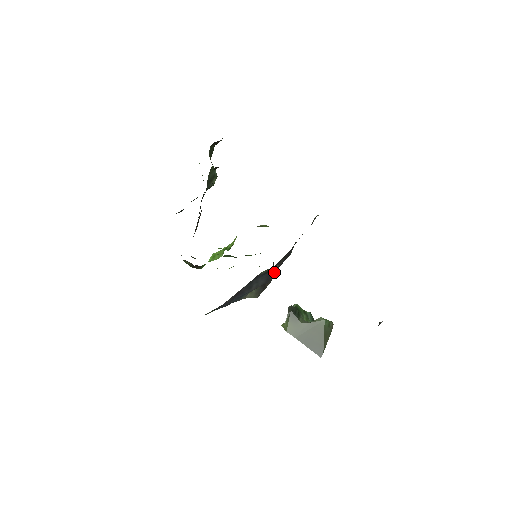
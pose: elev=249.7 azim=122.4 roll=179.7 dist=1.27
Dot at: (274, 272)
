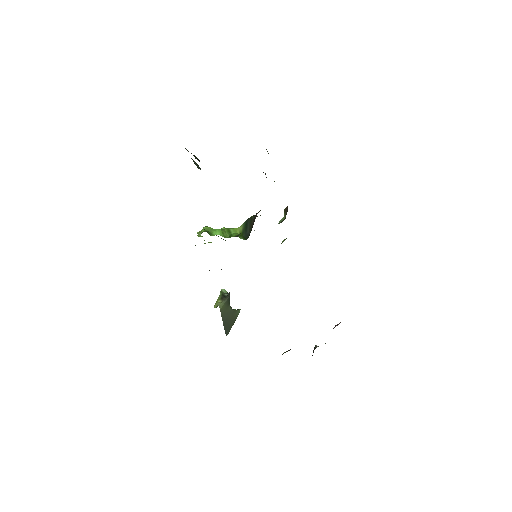
Dot at: occluded
